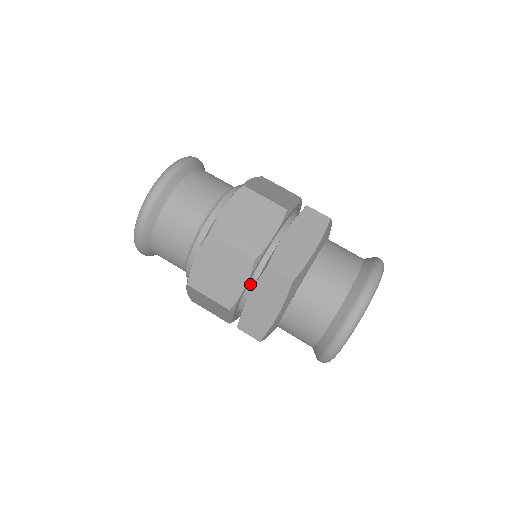
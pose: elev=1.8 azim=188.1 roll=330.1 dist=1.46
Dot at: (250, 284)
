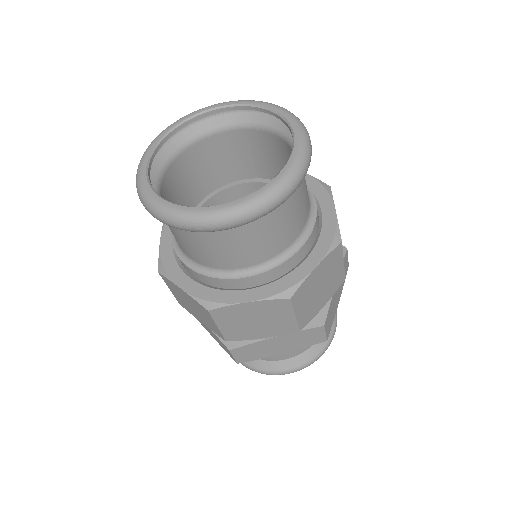
Dot at: occluded
